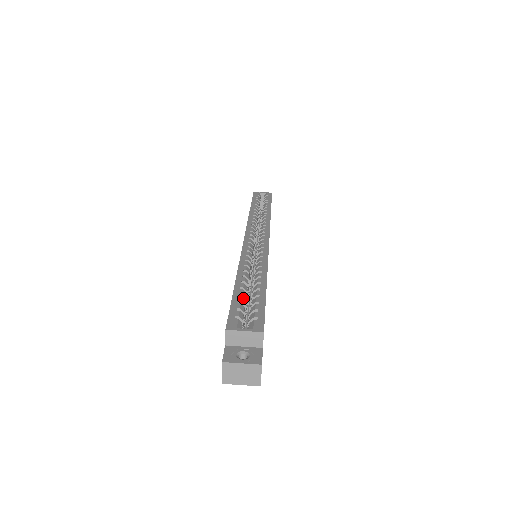
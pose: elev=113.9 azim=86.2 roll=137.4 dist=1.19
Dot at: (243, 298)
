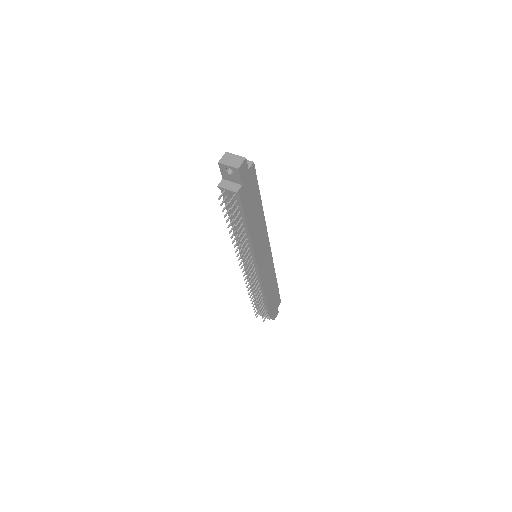
Dot at: occluded
